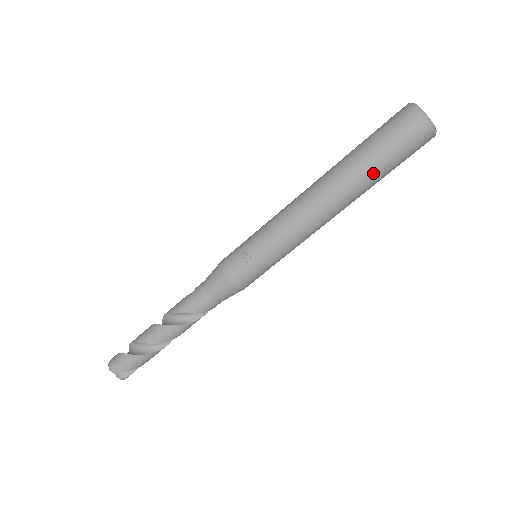
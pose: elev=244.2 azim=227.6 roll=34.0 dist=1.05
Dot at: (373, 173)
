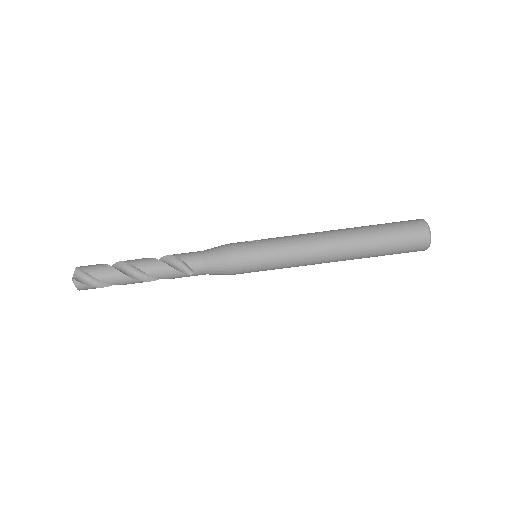
Dot at: (374, 234)
